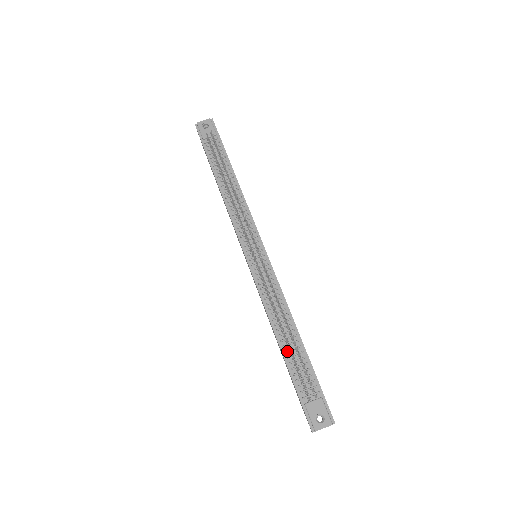
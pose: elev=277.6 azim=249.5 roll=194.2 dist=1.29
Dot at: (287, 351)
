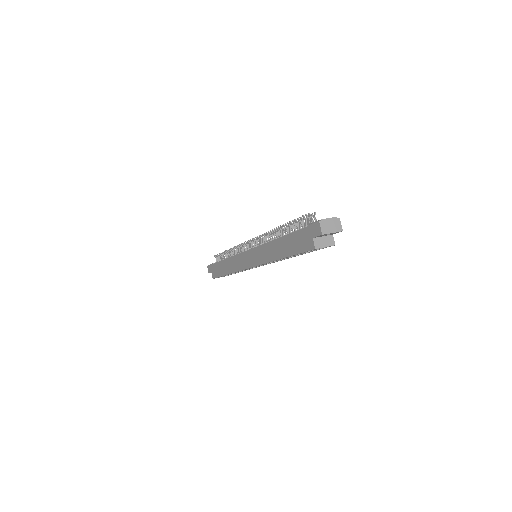
Dot at: occluded
